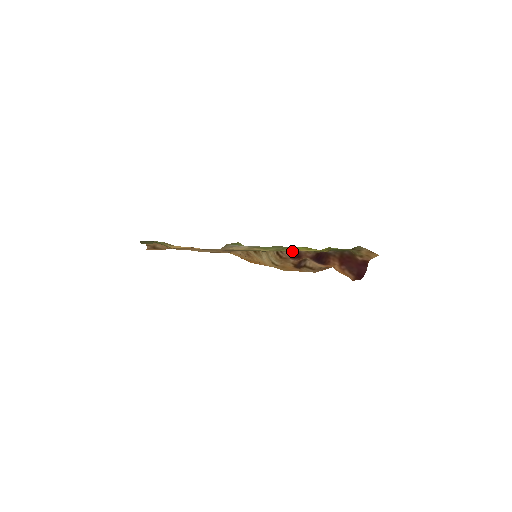
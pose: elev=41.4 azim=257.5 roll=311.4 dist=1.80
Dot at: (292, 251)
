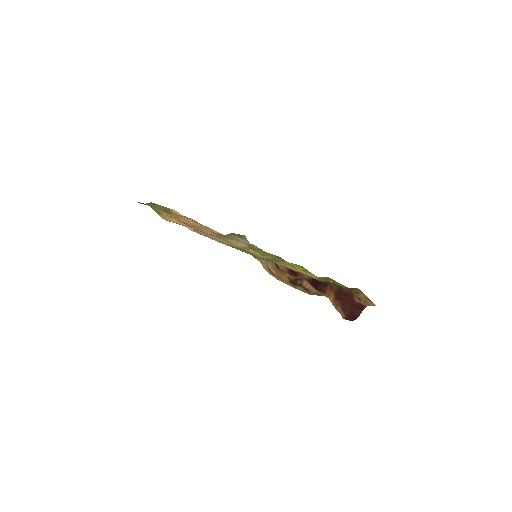
Dot at: occluded
